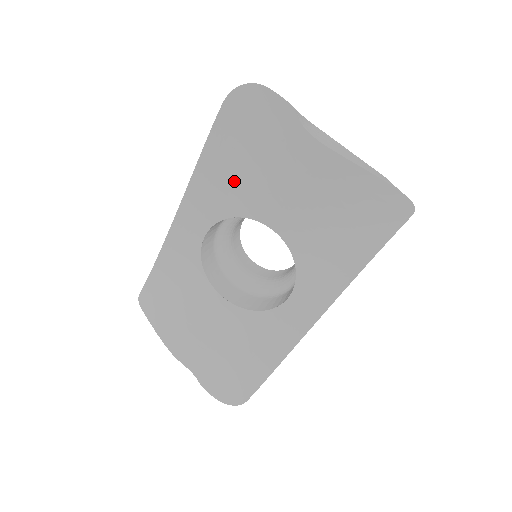
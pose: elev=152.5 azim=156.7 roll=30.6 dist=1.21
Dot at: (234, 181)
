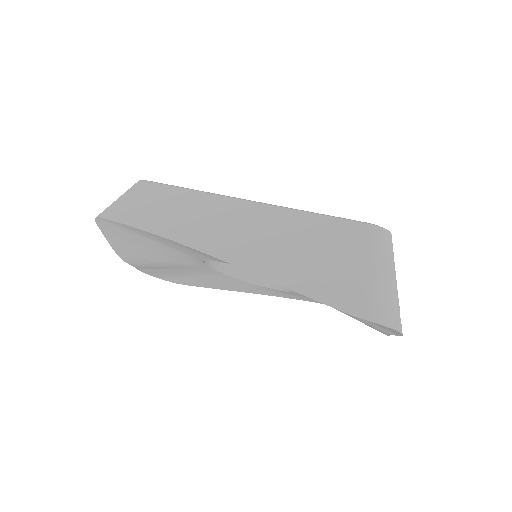
Dot at: occluded
